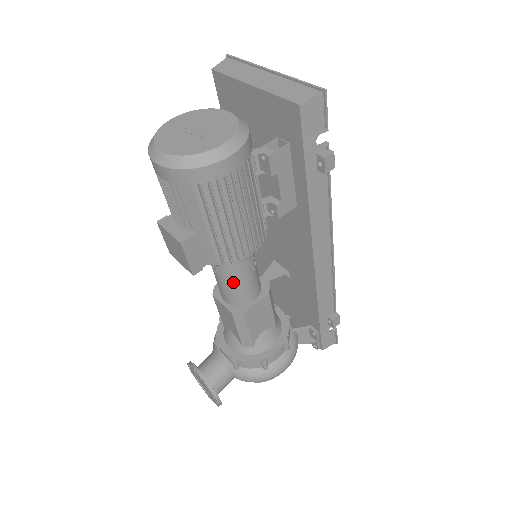
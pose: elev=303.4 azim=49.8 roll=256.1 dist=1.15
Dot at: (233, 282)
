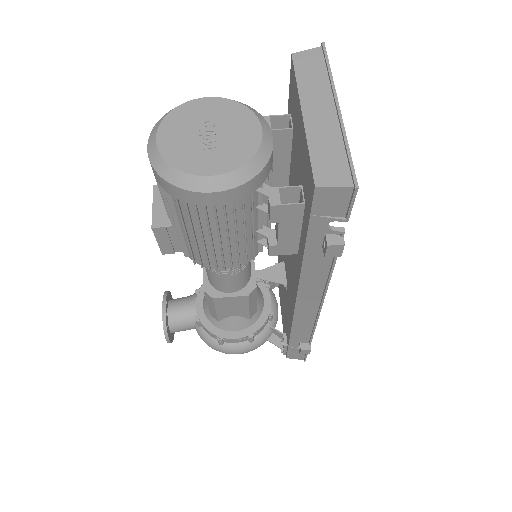
Dot at: (212, 271)
